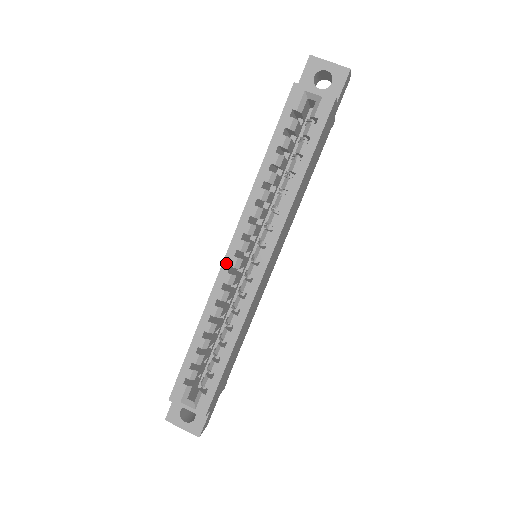
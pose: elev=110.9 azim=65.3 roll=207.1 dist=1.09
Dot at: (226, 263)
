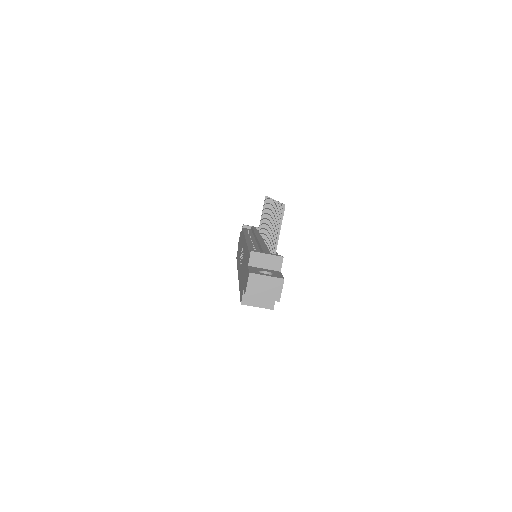
Dot at: occluded
